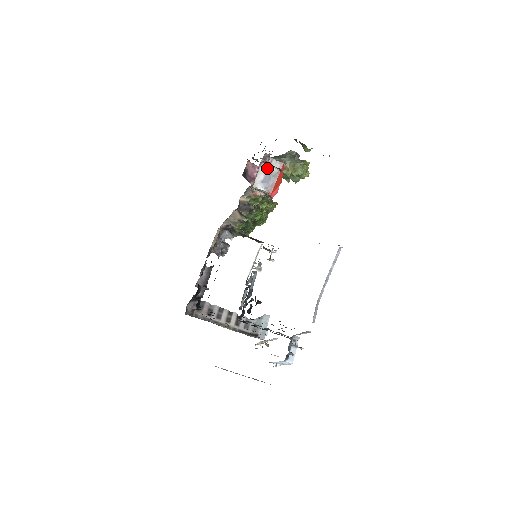
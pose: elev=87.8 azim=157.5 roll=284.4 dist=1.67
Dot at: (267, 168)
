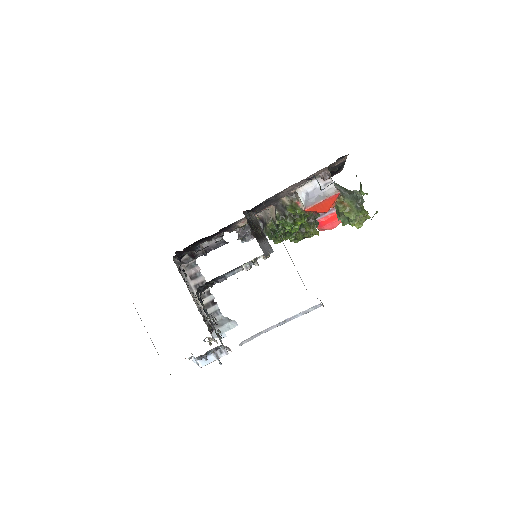
Dot at: (321, 185)
